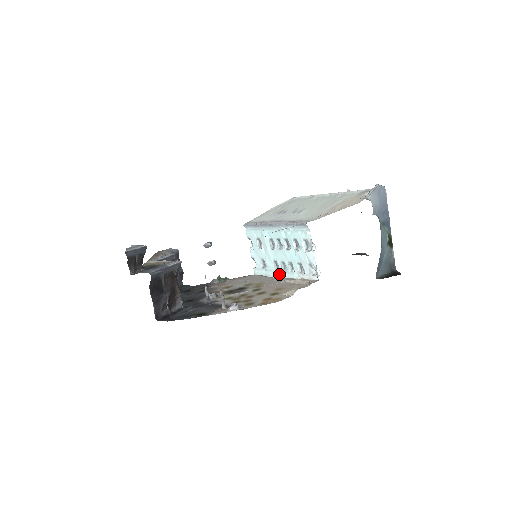
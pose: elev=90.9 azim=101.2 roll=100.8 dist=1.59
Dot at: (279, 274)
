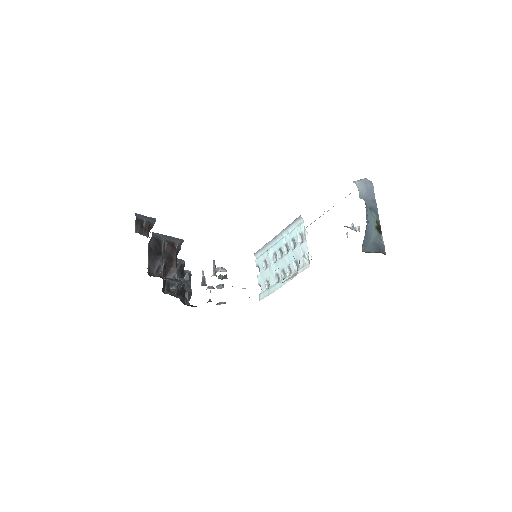
Dot at: (279, 285)
